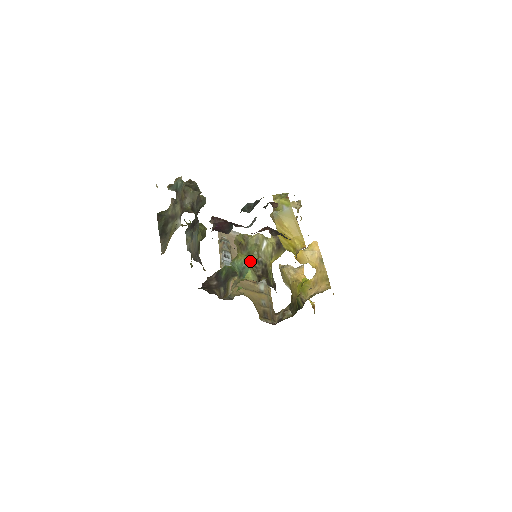
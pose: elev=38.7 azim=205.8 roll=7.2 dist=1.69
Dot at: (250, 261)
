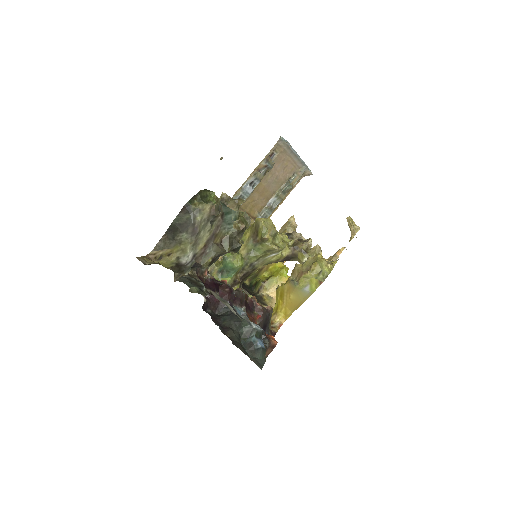
Dot at: (244, 262)
